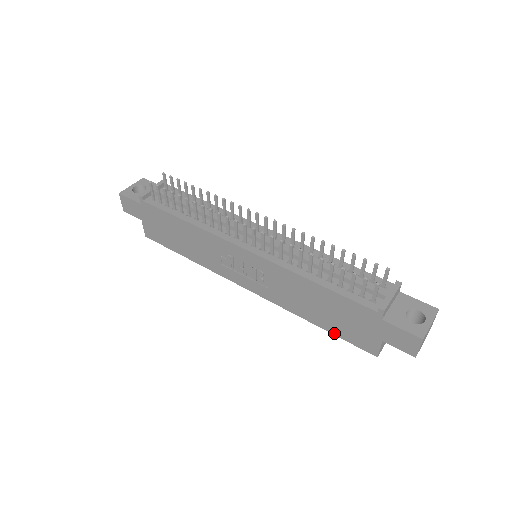
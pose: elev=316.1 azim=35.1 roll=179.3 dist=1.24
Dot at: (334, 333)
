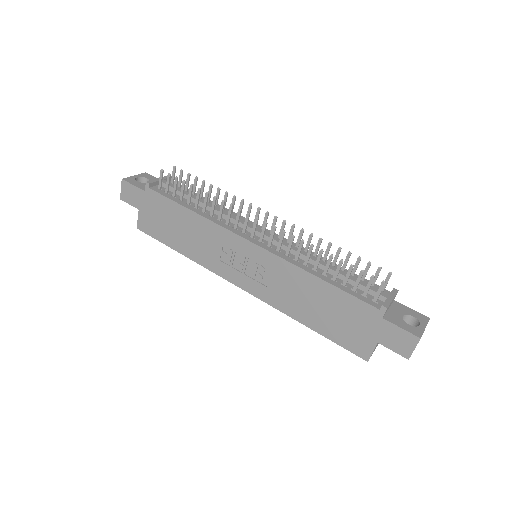
Dot at: (327, 336)
